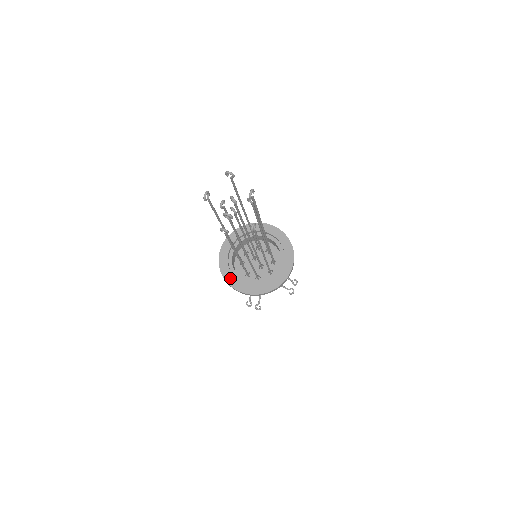
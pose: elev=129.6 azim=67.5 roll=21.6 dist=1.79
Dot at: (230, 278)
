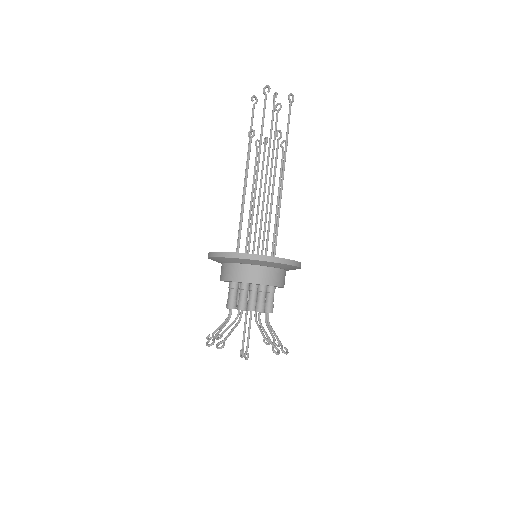
Dot at: occluded
